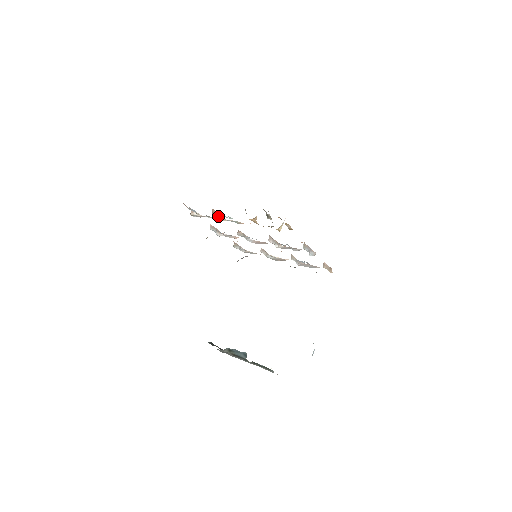
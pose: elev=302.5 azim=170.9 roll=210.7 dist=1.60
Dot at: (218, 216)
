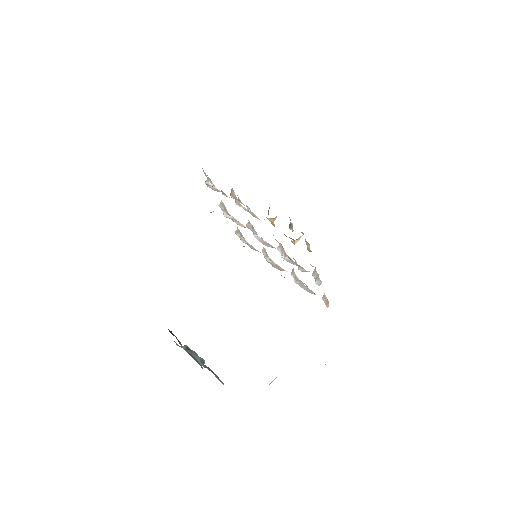
Dot at: (235, 199)
